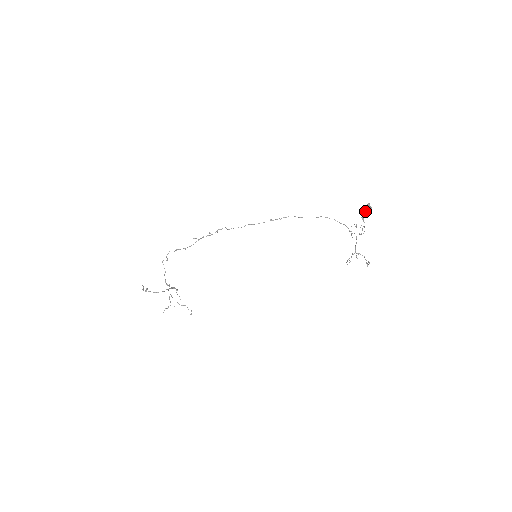
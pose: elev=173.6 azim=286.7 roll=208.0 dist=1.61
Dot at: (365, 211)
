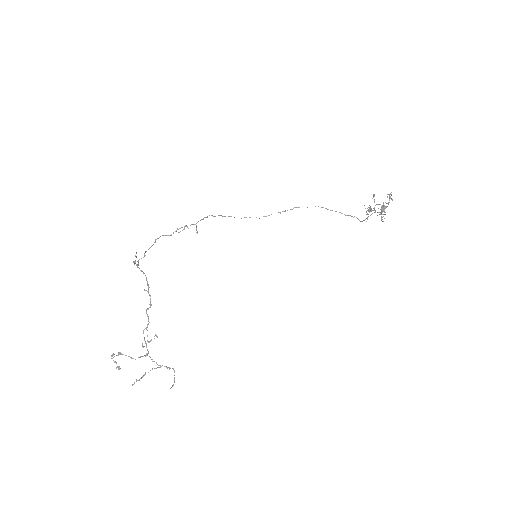
Dot at: (381, 210)
